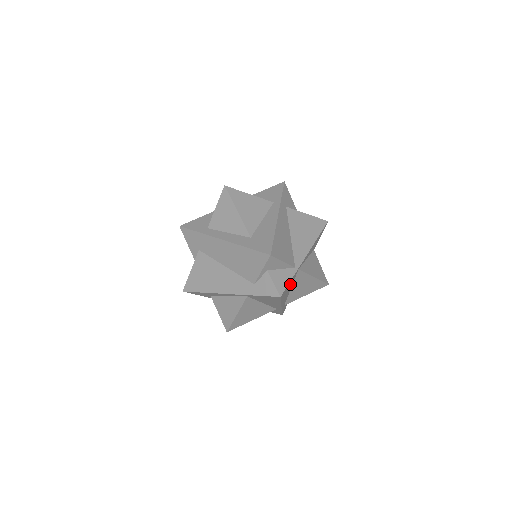
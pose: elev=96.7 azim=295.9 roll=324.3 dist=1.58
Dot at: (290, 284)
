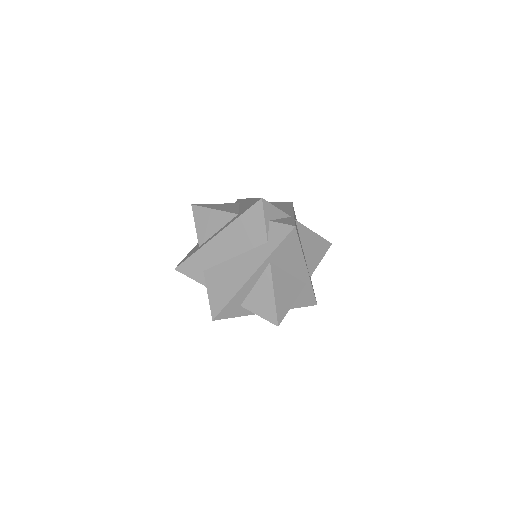
Dot at: occluded
